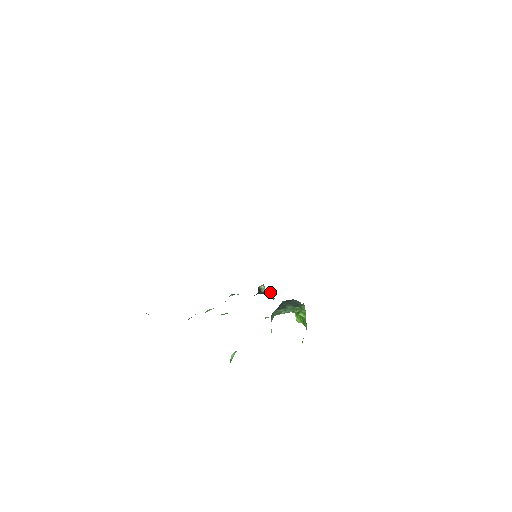
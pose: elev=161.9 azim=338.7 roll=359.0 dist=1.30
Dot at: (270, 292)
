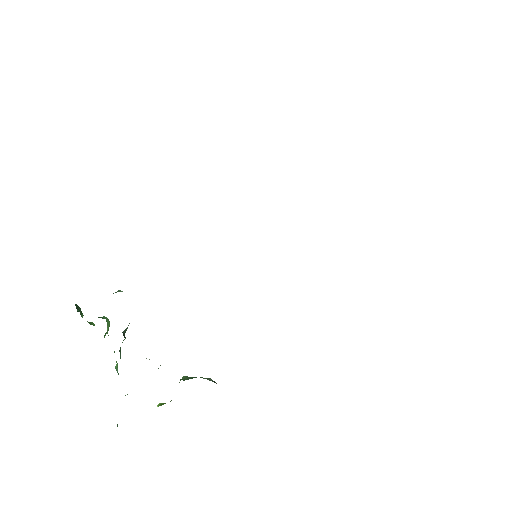
Dot at: occluded
